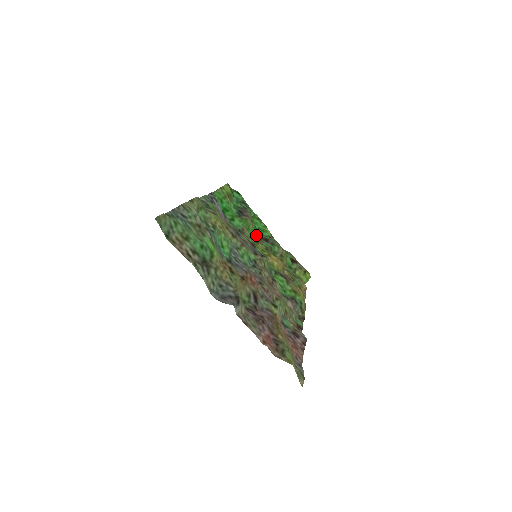
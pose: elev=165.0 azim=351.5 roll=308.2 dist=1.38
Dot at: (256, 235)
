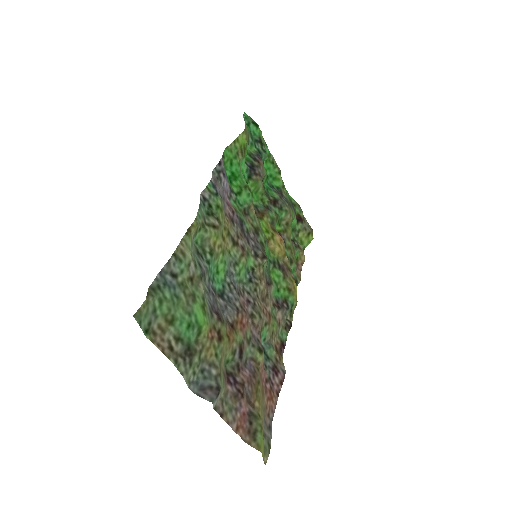
Dot at: (264, 198)
